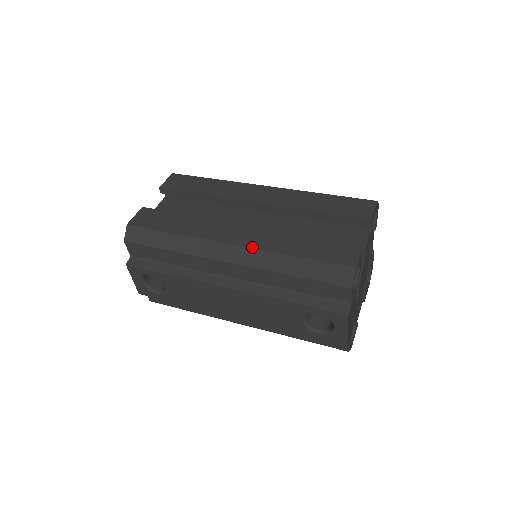
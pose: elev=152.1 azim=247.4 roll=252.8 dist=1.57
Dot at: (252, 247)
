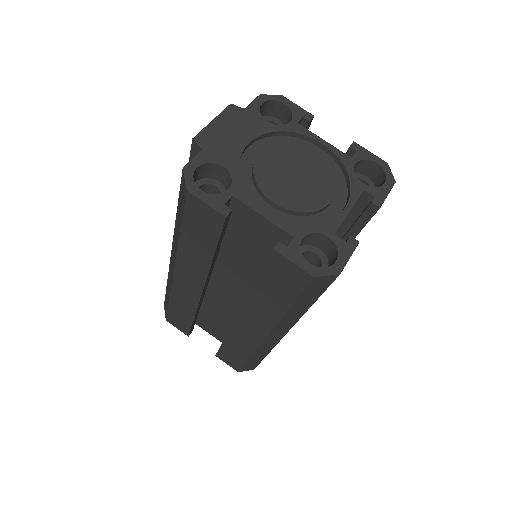
Dot at: occluded
